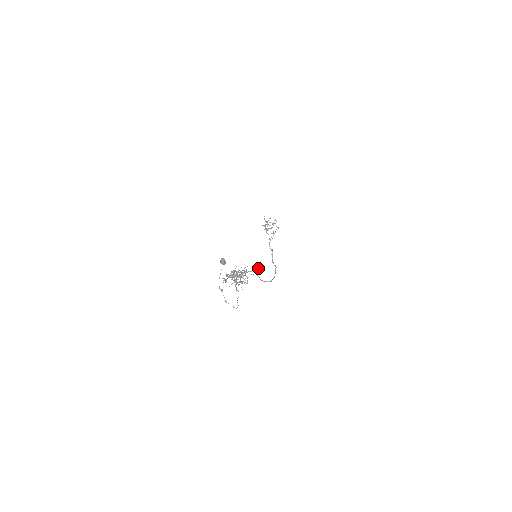
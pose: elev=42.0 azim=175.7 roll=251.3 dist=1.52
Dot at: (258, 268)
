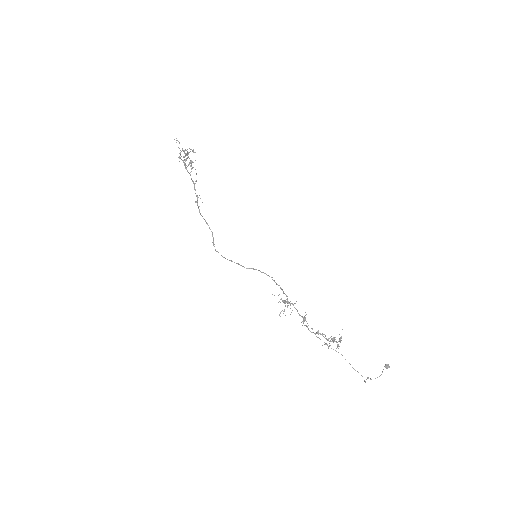
Dot at: (267, 275)
